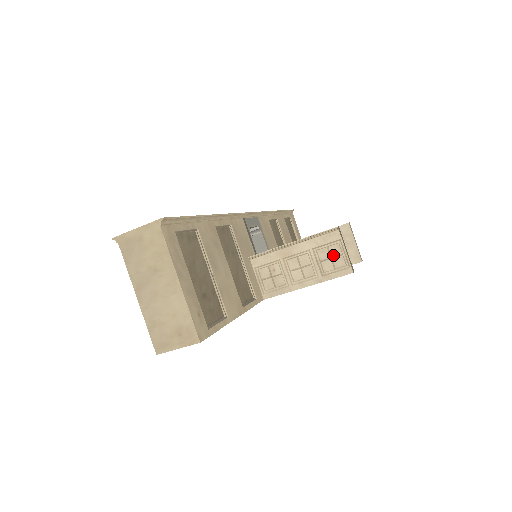
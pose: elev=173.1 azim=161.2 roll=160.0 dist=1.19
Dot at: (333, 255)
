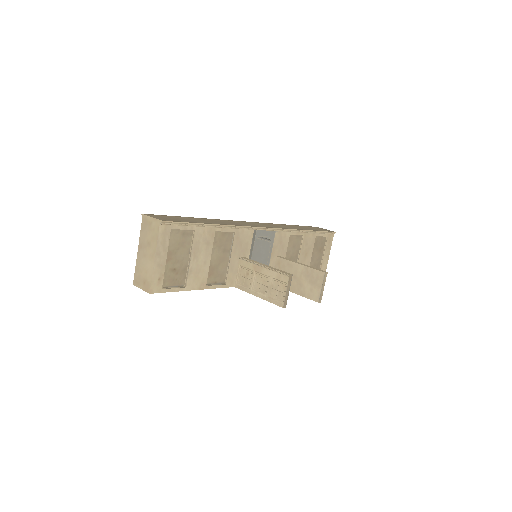
Dot at: (280, 289)
